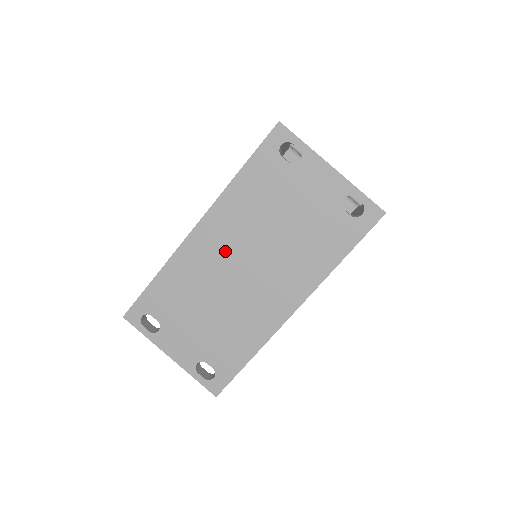
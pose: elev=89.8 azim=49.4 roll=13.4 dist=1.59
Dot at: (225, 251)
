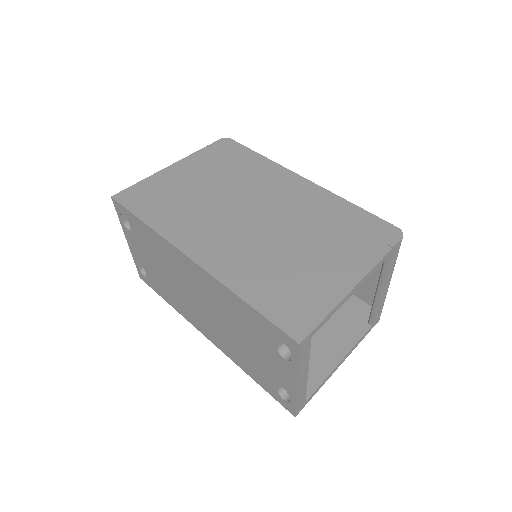
Dot at: (196, 286)
